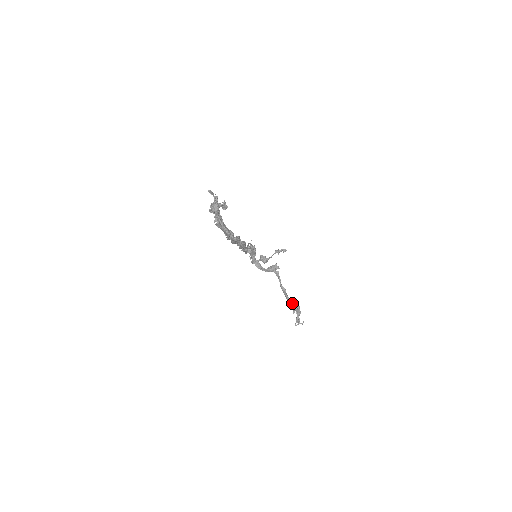
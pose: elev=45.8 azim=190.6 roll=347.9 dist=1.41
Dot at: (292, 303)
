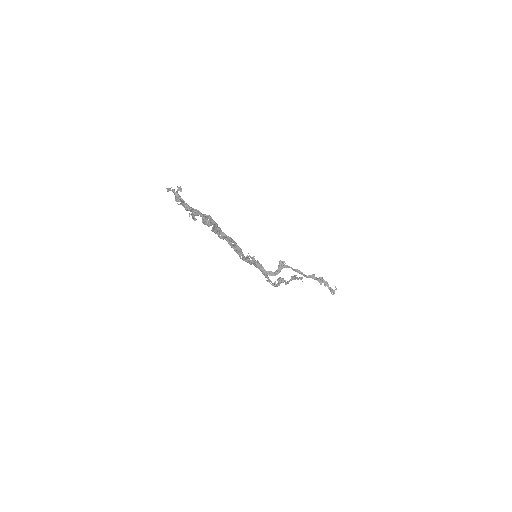
Dot at: (314, 279)
